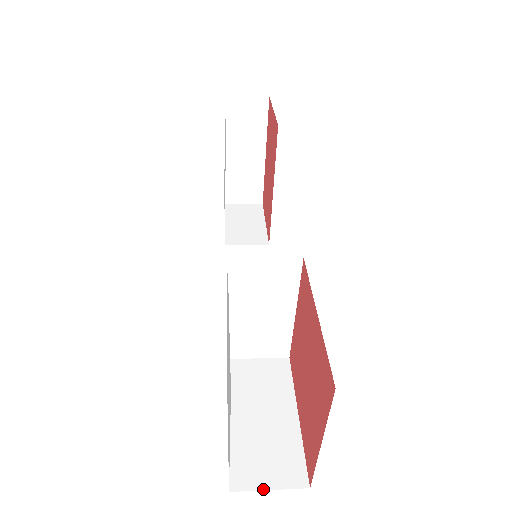
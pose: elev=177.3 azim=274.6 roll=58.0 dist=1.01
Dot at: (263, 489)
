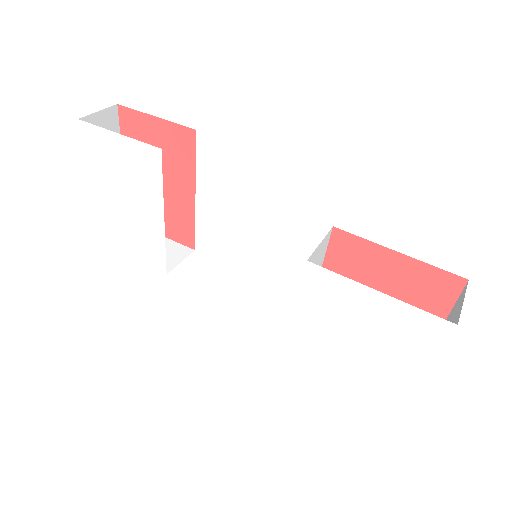
Dot at: occluded
